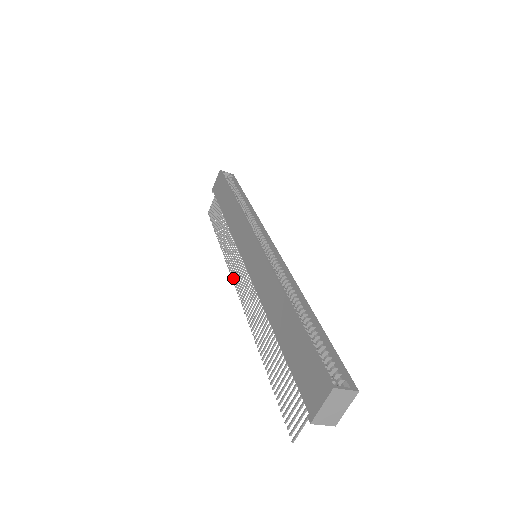
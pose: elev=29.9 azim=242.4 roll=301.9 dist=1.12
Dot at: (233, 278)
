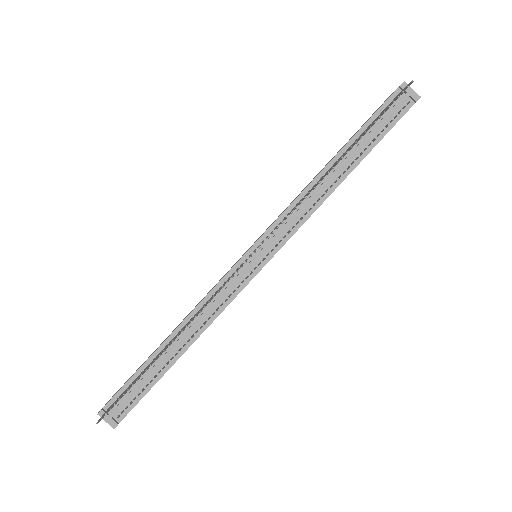
Dot at: (237, 272)
